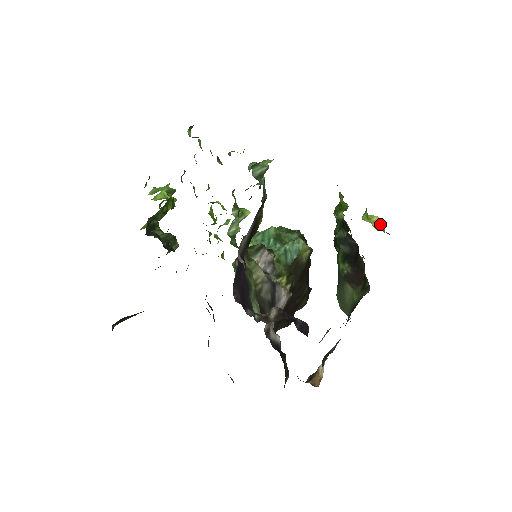
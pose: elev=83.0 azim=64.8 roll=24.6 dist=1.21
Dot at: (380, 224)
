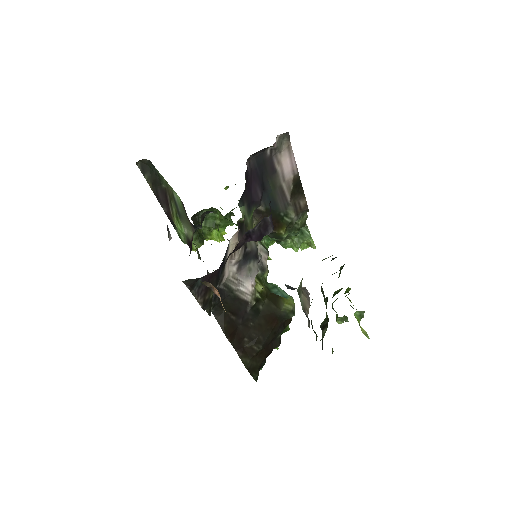
Dot at: (366, 335)
